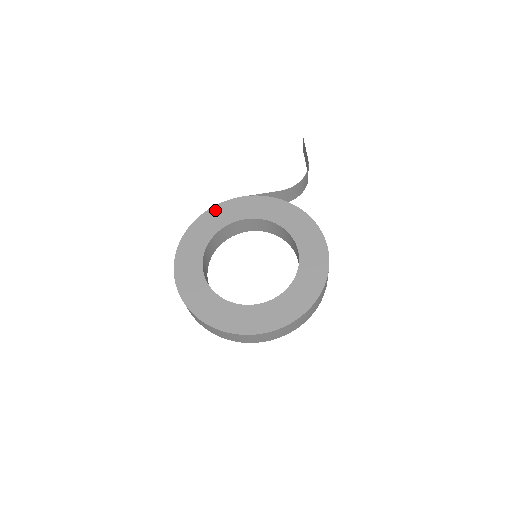
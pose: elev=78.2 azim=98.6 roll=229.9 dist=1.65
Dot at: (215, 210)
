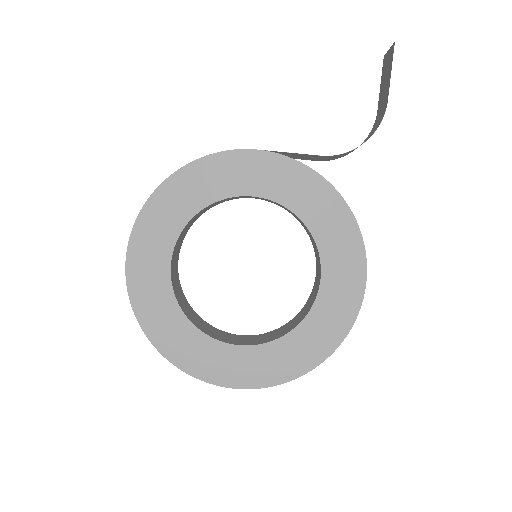
Dot at: (206, 164)
